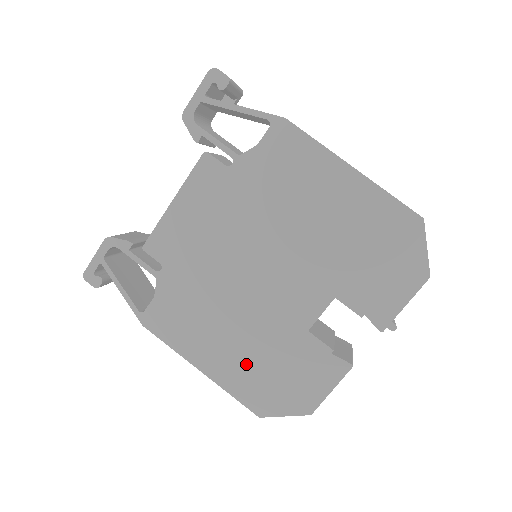
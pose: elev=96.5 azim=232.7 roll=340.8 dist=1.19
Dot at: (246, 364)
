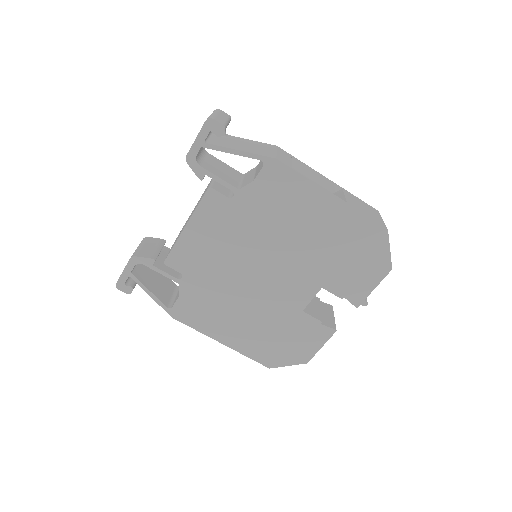
Dot at: (257, 336)
